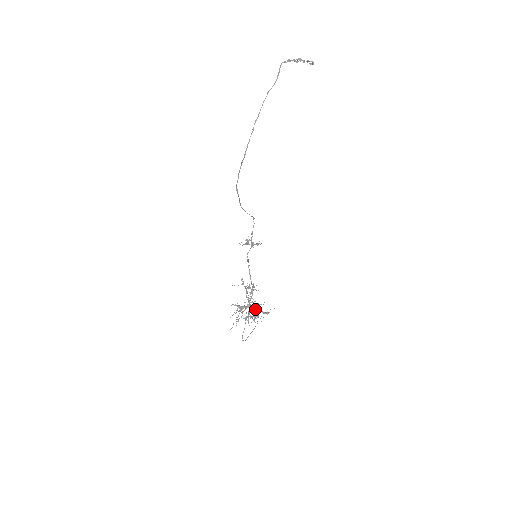
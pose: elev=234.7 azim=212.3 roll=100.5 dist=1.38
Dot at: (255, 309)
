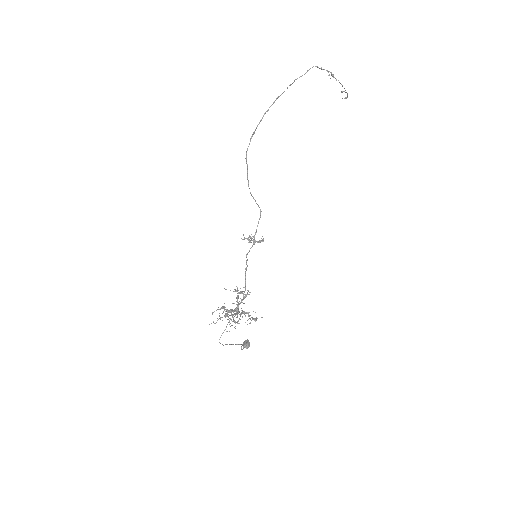
Dot at: (242, 312)
